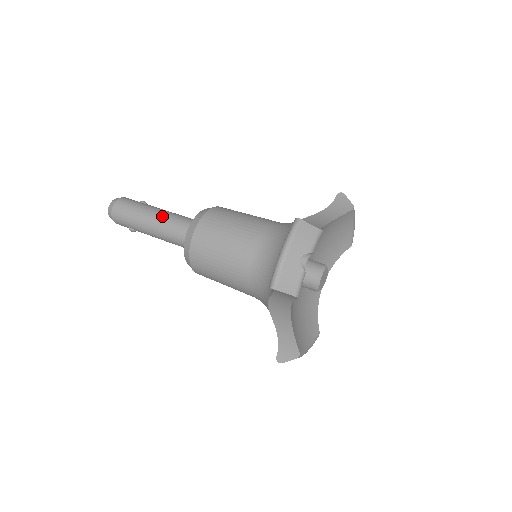
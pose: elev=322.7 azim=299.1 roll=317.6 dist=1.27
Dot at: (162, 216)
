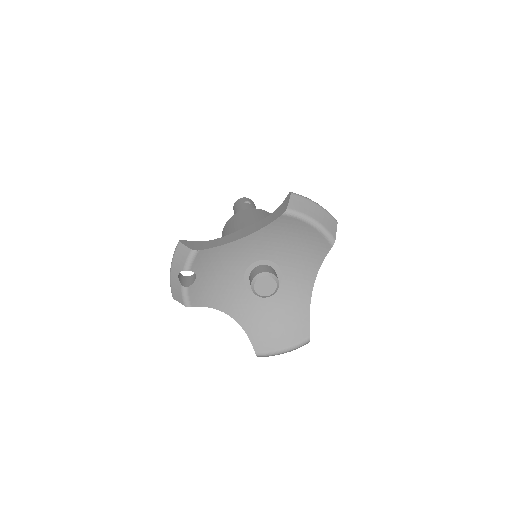
Dot at: occluded
